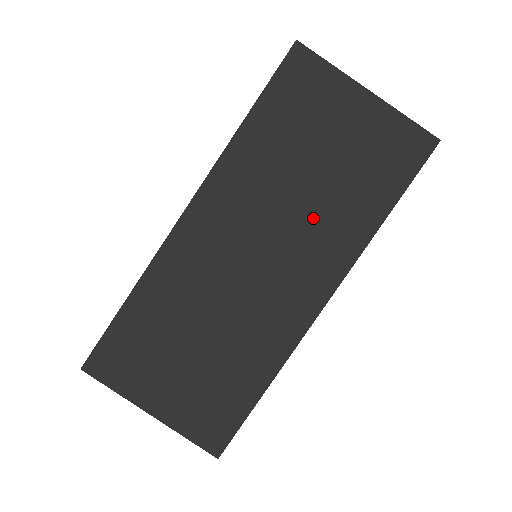
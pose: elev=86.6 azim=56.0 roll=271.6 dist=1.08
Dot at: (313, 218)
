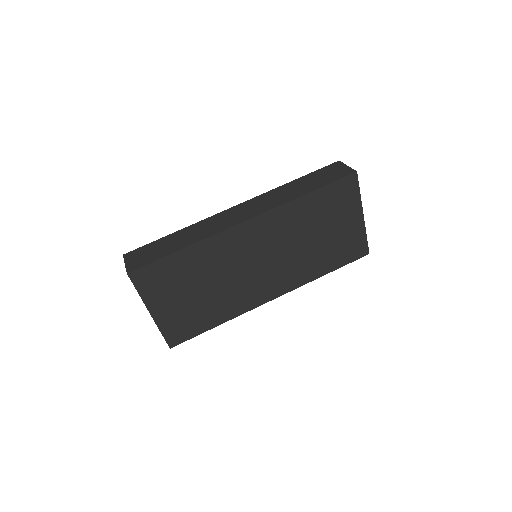
Dot at: (299, 258)
